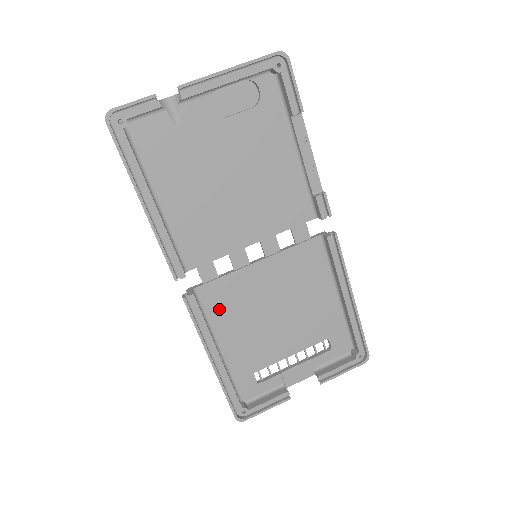
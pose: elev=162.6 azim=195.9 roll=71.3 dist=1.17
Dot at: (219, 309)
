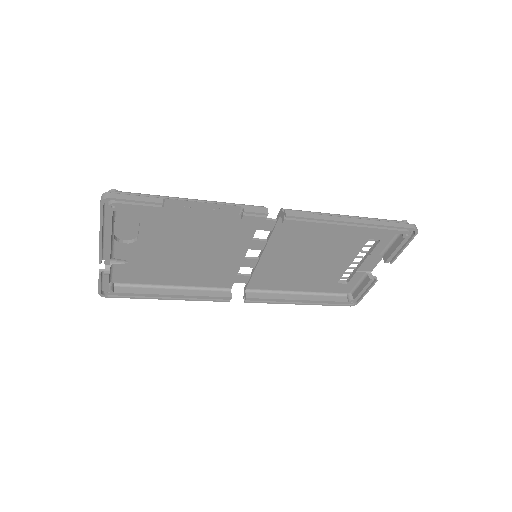
Dot at: (272, 284)
